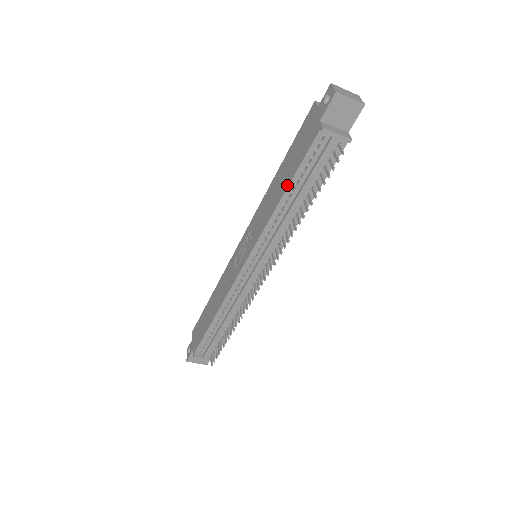
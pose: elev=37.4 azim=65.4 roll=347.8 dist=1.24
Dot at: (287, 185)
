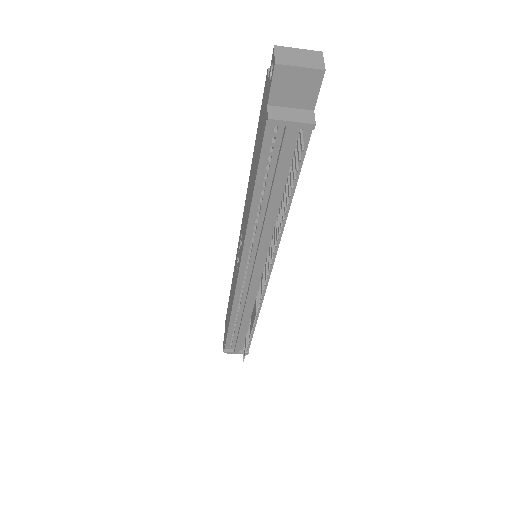
Dot at: (253, 188)
